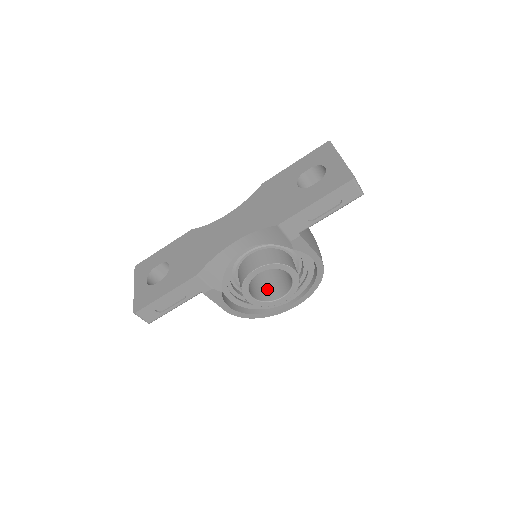
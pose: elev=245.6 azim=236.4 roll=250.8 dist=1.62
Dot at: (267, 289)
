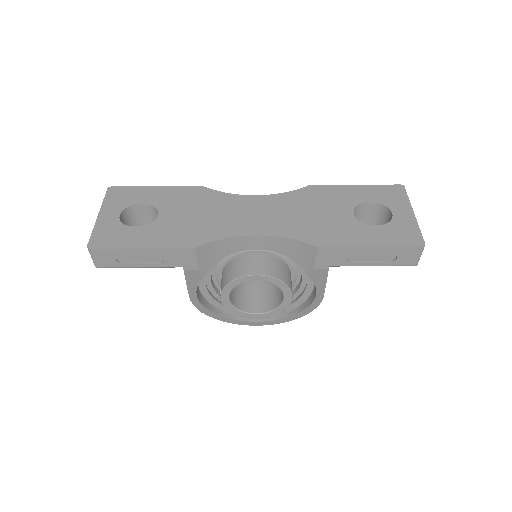
Dot at: (244, 295)
